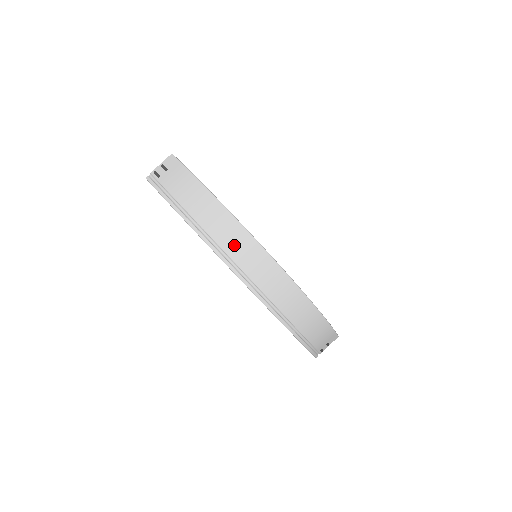
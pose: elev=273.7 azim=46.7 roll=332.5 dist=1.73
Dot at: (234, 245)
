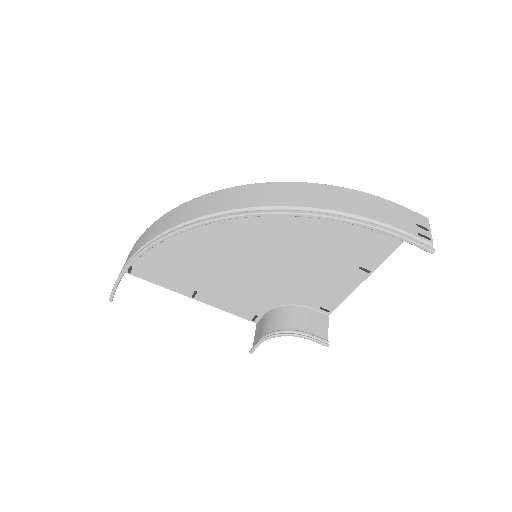
Dot at: (179, 217)
